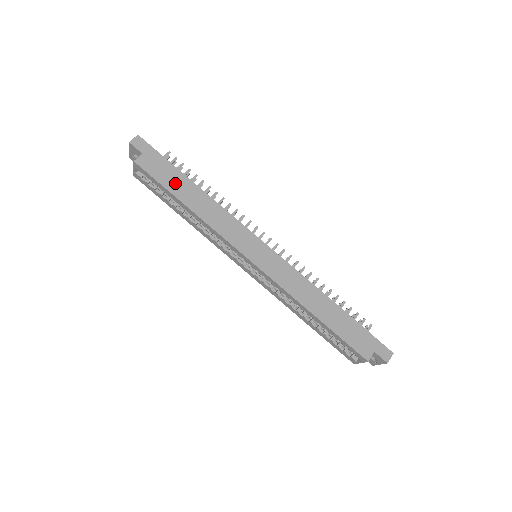
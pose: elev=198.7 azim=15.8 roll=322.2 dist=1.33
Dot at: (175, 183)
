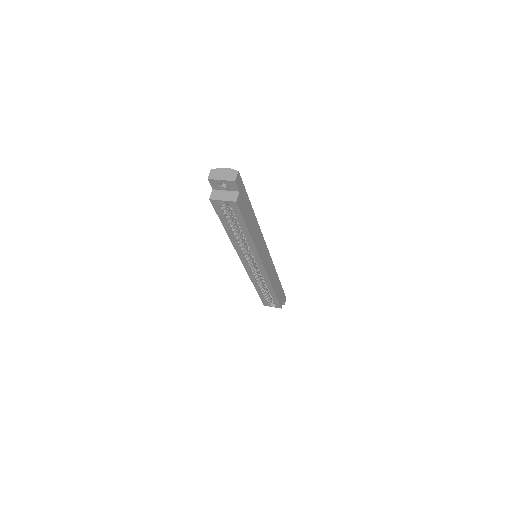
Dot at: (248, 216)
